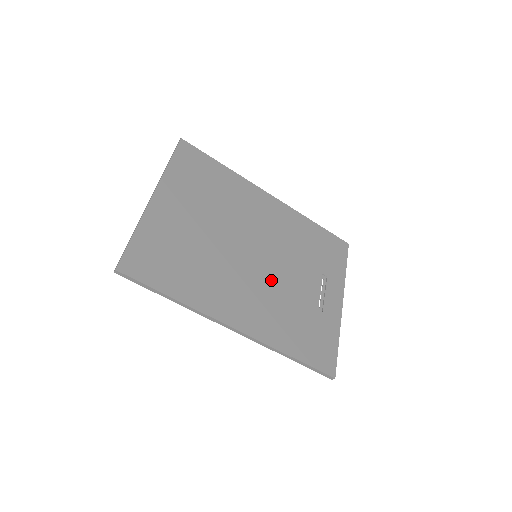
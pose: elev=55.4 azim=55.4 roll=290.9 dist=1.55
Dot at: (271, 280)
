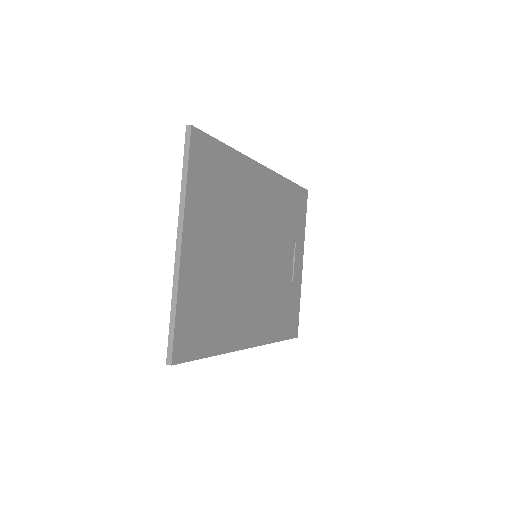
Dot at: (267, 277)
